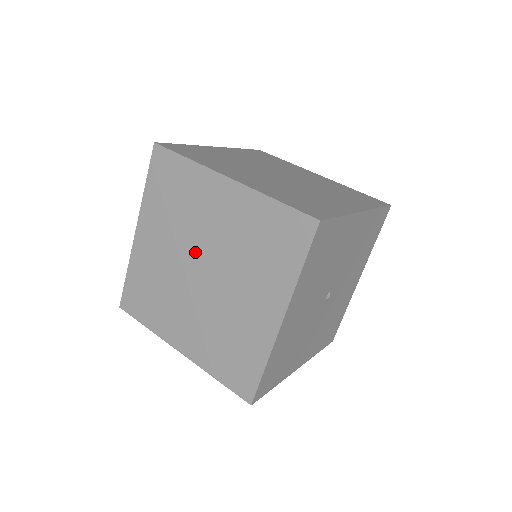
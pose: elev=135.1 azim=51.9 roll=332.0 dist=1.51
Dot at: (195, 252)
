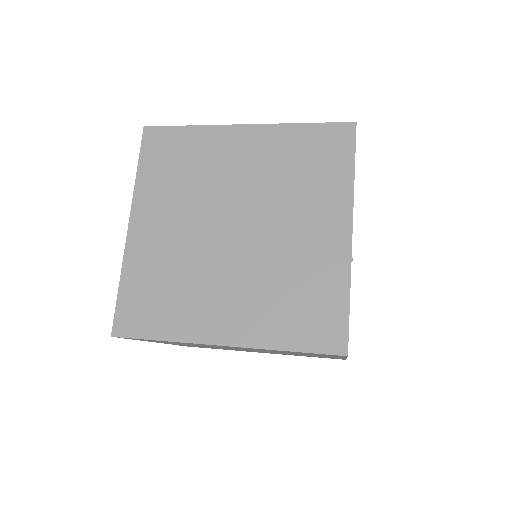
Dot at: (220, 211)
